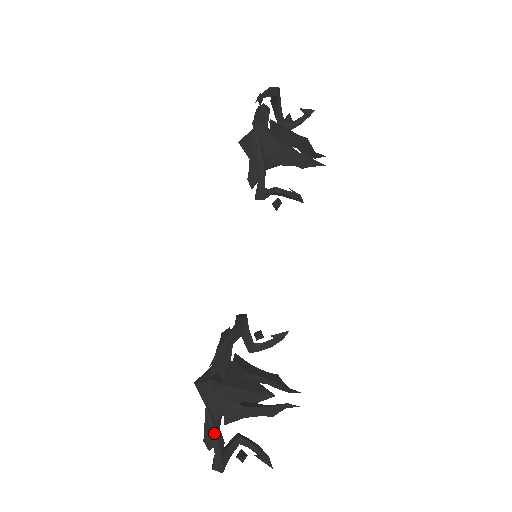
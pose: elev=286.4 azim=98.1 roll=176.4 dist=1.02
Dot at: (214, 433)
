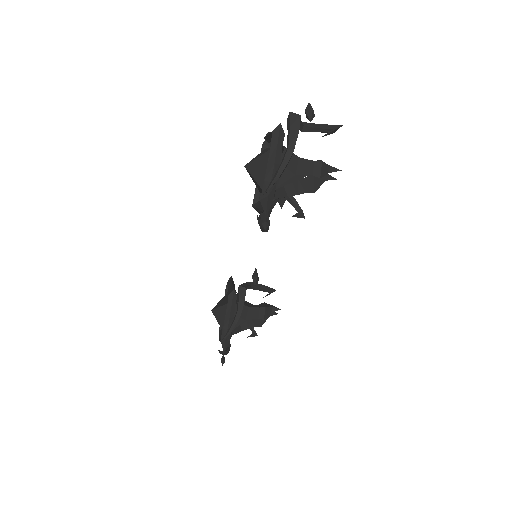
Dot at: occluded
